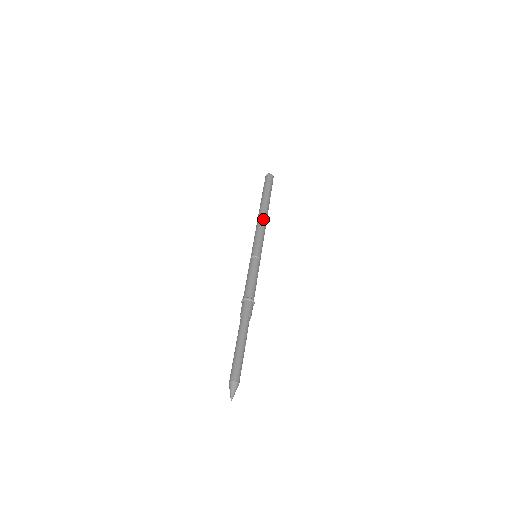
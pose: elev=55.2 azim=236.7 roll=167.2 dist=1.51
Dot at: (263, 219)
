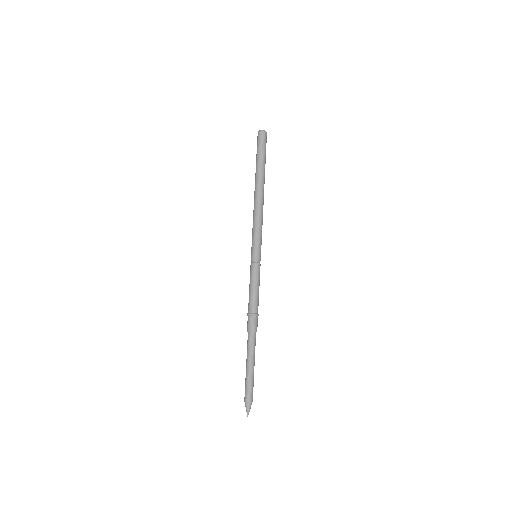
Dot at: (257, 206)
